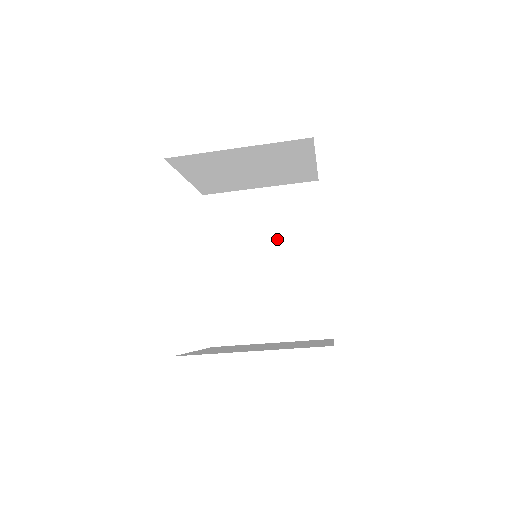
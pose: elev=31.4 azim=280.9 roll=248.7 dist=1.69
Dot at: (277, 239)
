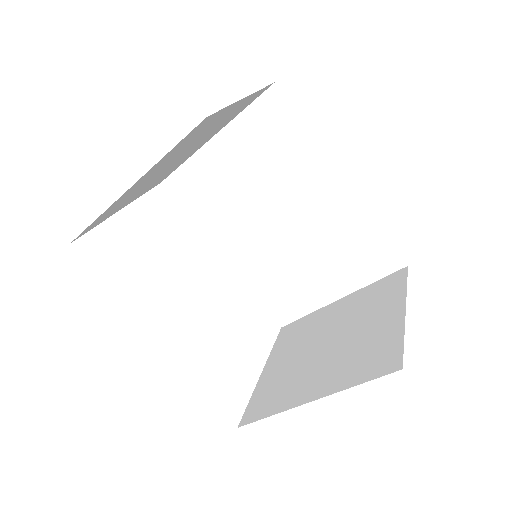
Dot at: (273, 188)
